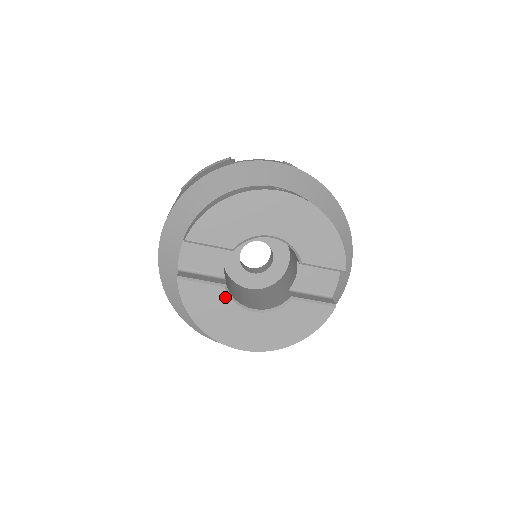
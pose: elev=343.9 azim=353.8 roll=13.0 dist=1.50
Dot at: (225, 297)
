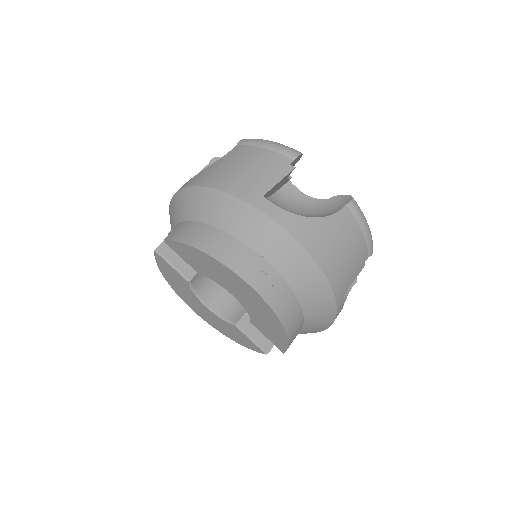
Dot at: (187, 285)
